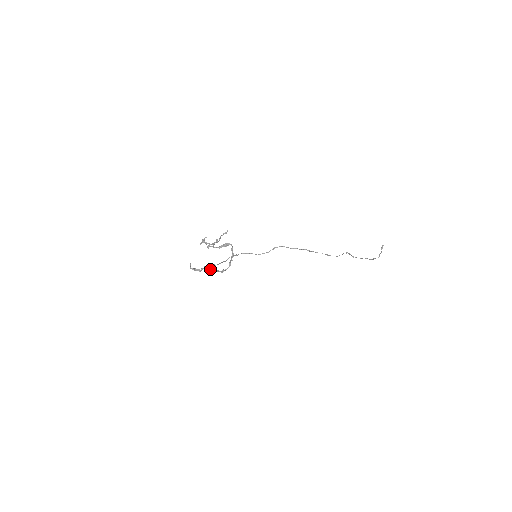
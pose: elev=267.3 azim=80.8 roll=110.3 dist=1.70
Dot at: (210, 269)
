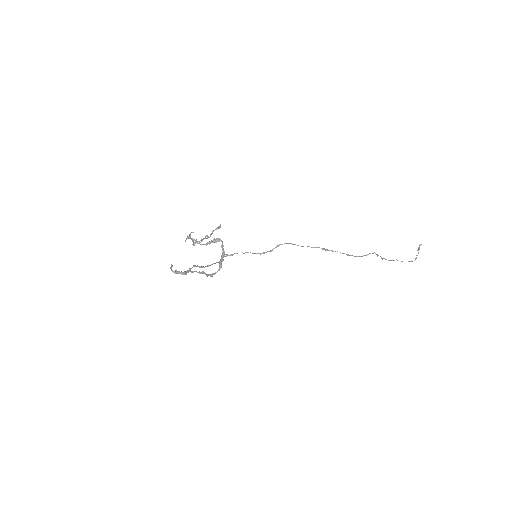
Dot at: (198, 272)
